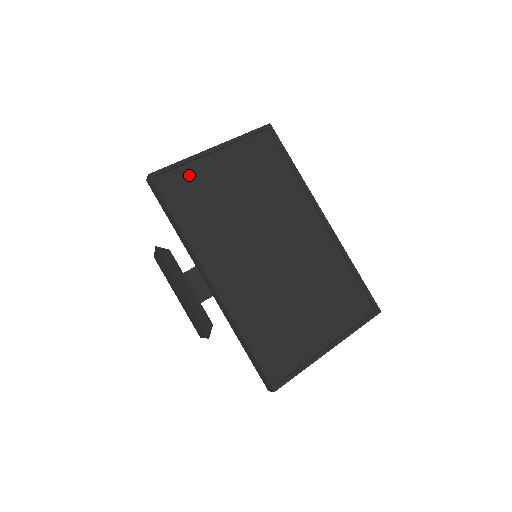
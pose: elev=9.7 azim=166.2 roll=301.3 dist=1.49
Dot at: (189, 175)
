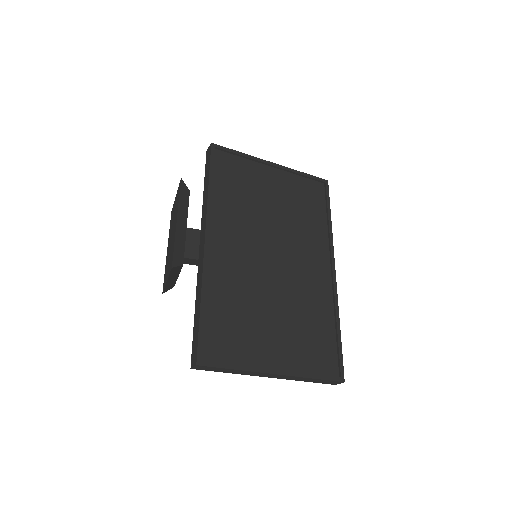
Dot at: (242, 166)
